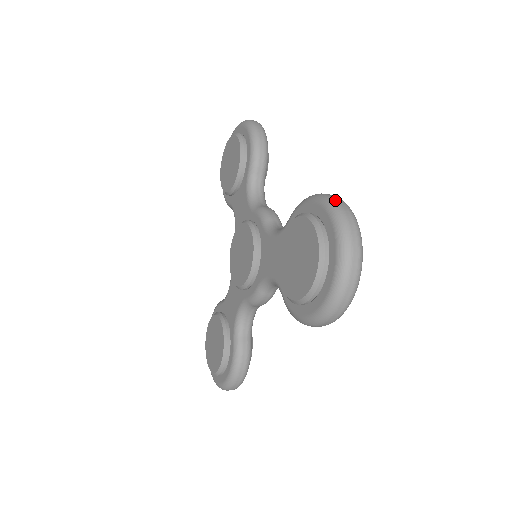
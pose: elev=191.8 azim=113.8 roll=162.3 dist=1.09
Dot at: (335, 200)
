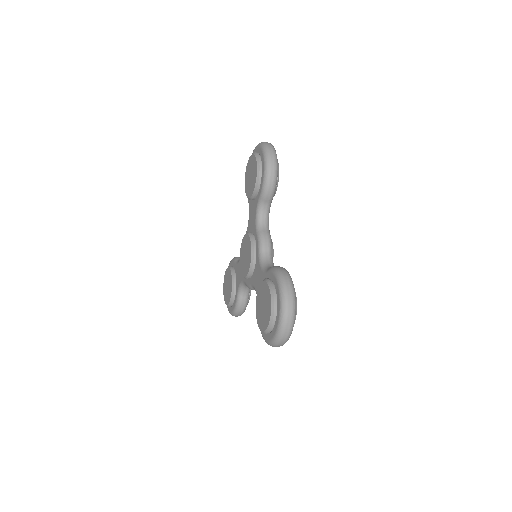
Dot at: (286, 292)
